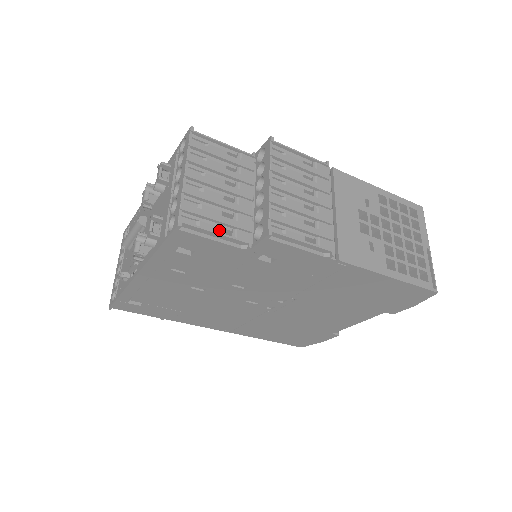
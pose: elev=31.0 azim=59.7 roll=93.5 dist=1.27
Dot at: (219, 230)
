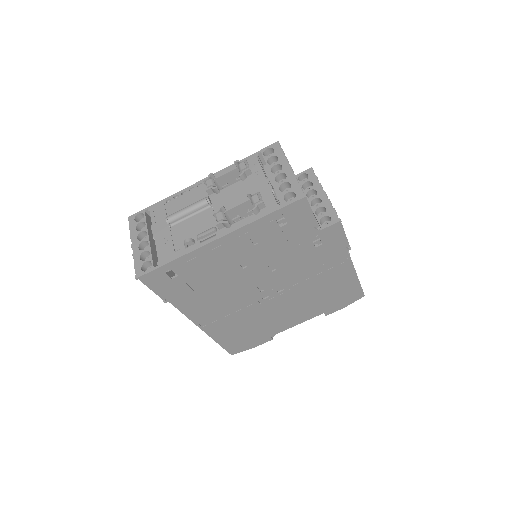
Dot at: occluded
